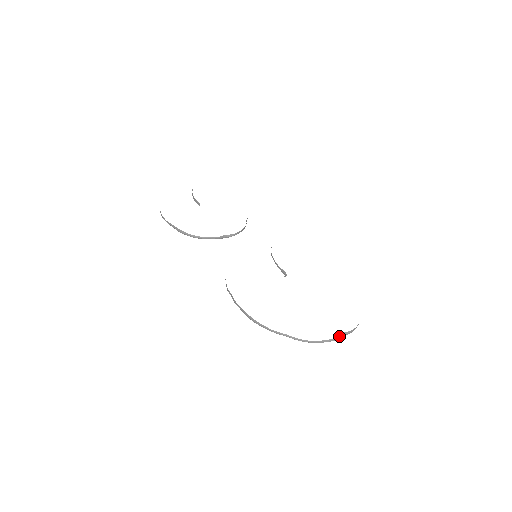
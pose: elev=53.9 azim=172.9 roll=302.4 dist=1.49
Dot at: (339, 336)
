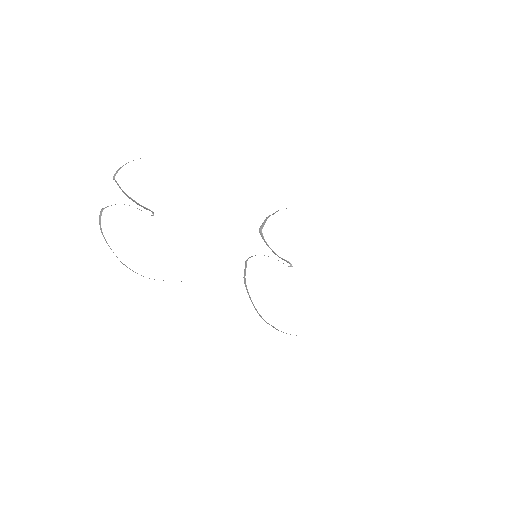
Dot at: occluded
